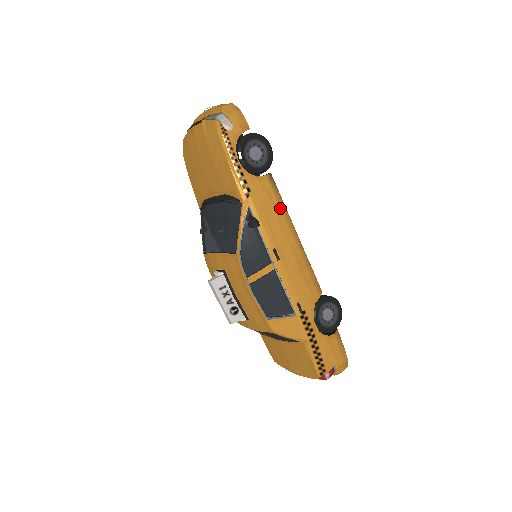
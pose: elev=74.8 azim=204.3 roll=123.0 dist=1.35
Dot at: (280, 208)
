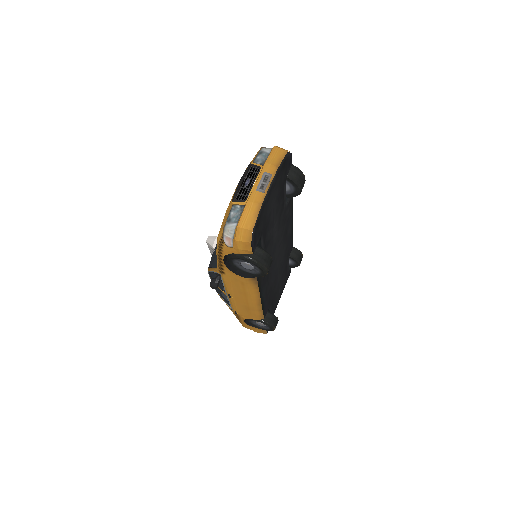
Dot at: (249, 291)
